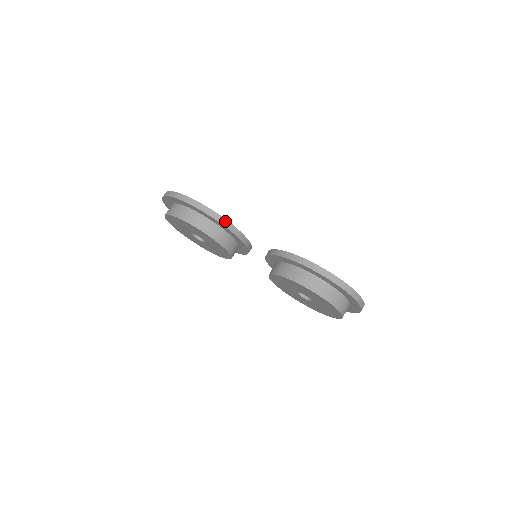
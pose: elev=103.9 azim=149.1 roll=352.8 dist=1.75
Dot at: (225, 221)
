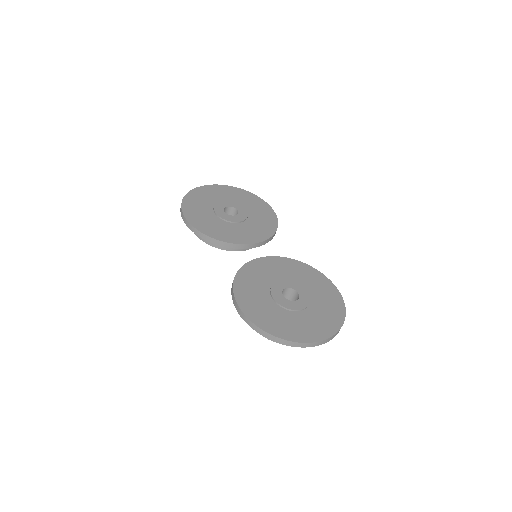
Dot at: (205, 236)
